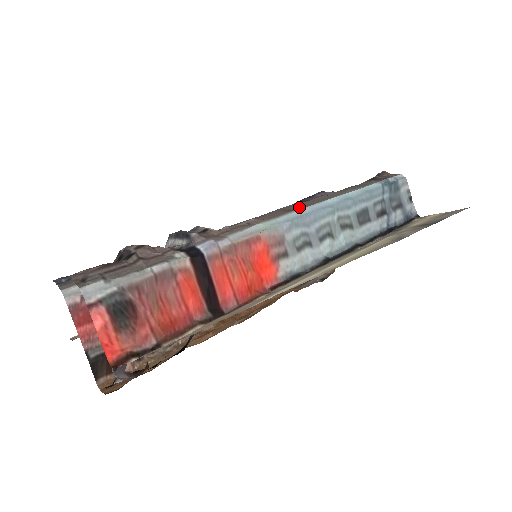
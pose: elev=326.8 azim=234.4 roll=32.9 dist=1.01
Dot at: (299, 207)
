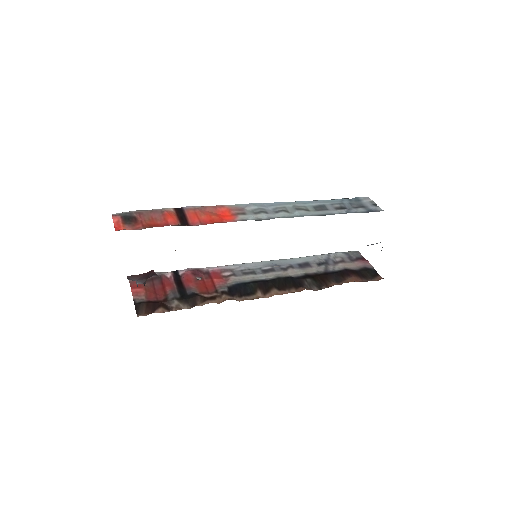
Dot at: occluded
